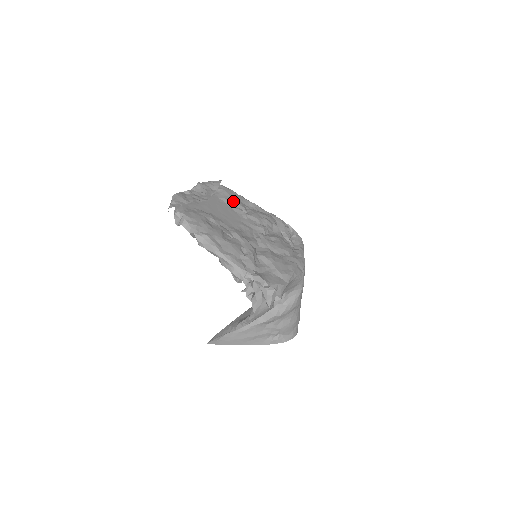
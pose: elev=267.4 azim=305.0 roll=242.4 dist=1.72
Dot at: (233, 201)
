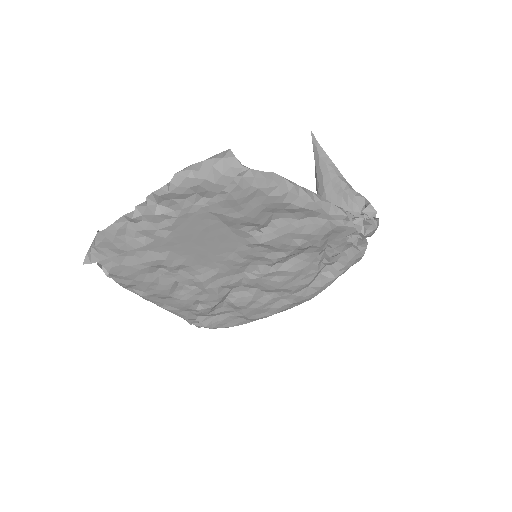
Dot at: (239, 219)
